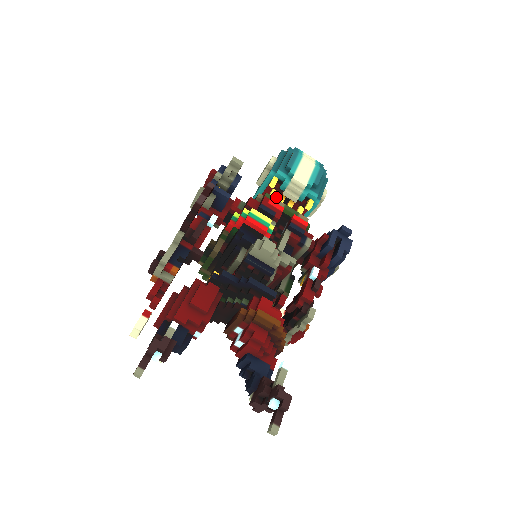
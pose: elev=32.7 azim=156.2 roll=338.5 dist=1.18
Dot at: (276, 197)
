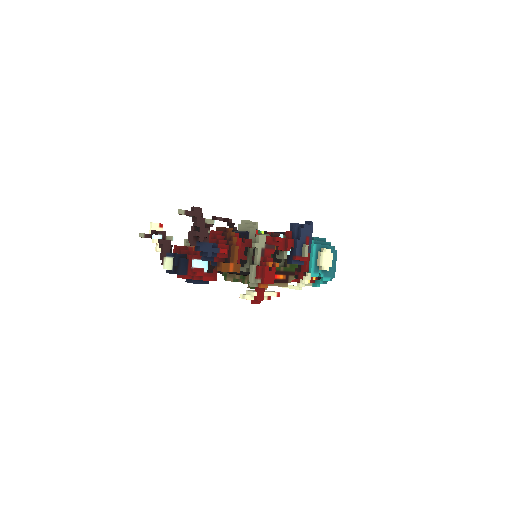
Dot at: occluded
